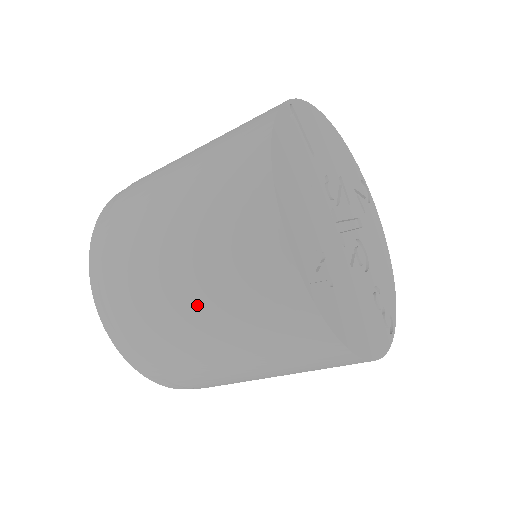
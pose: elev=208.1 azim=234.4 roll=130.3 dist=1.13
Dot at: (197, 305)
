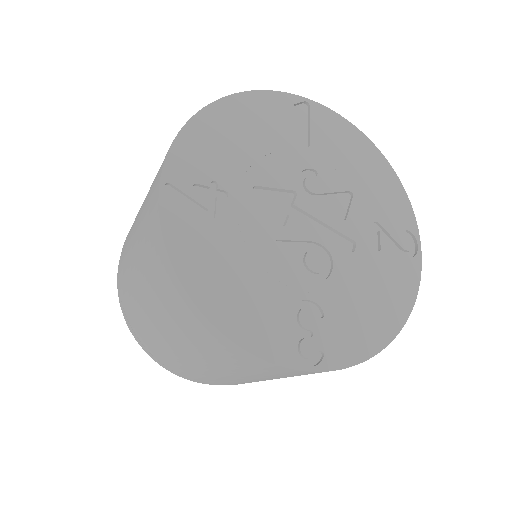
Dot at: (138, 217)
